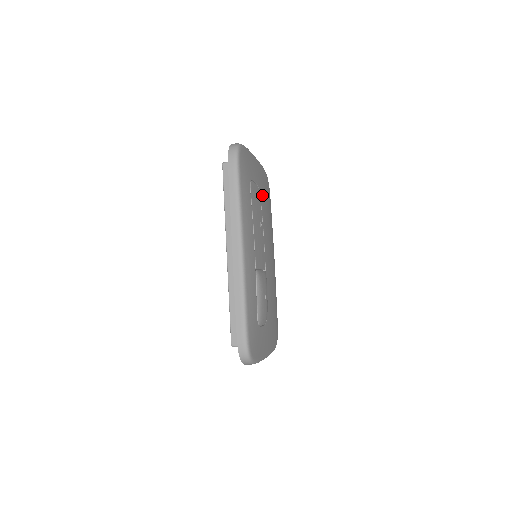
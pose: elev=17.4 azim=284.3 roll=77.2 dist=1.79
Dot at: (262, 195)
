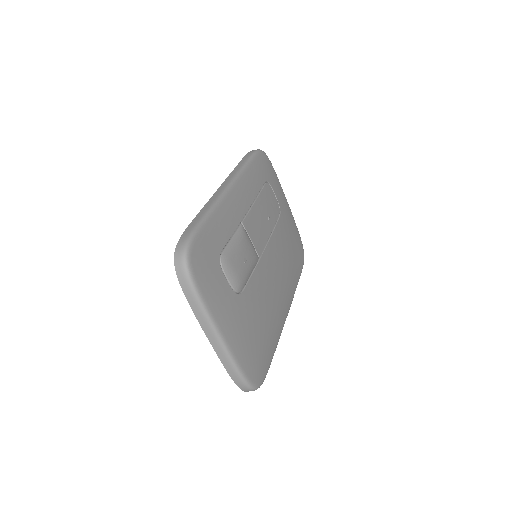
Dot at: (284, 223)
